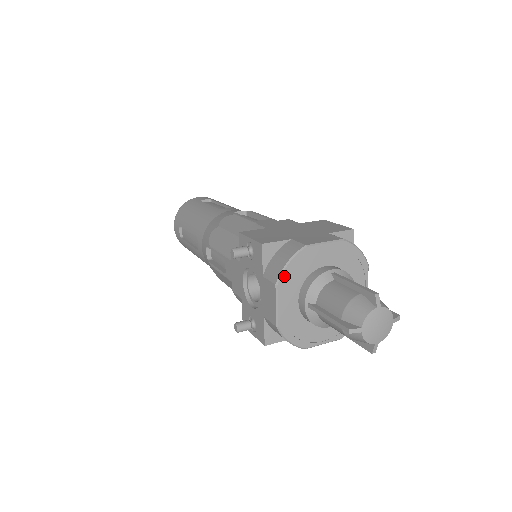
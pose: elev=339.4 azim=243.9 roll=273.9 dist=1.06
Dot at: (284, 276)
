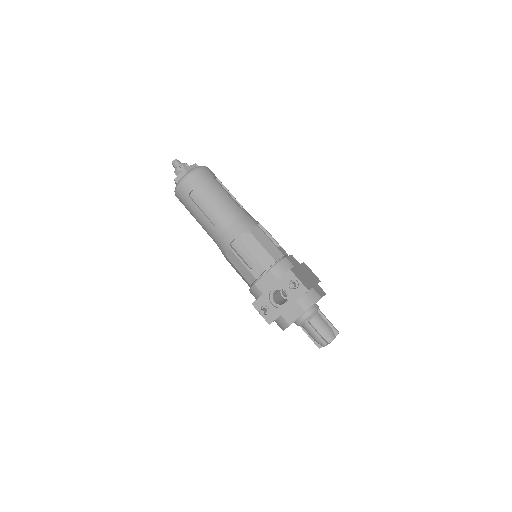
Dot at: occluded
